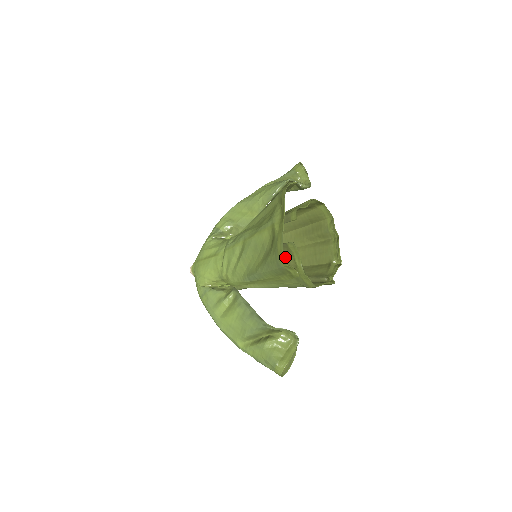
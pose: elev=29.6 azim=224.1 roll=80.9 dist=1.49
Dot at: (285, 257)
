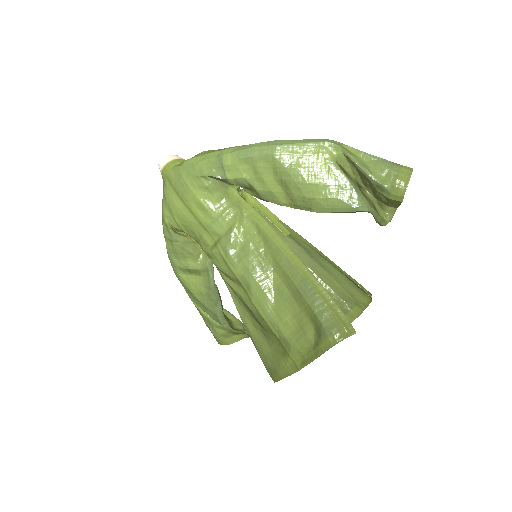
Dot at: occluded
